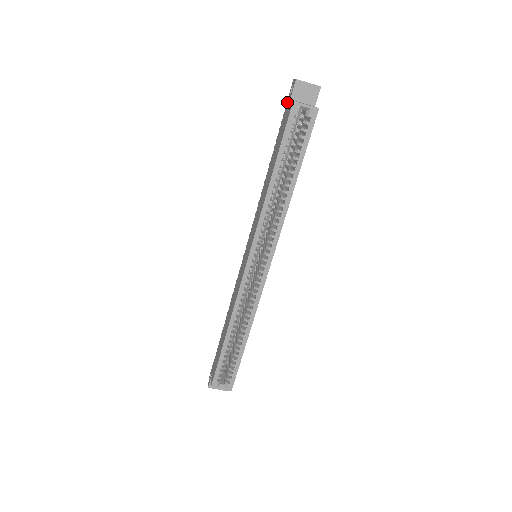
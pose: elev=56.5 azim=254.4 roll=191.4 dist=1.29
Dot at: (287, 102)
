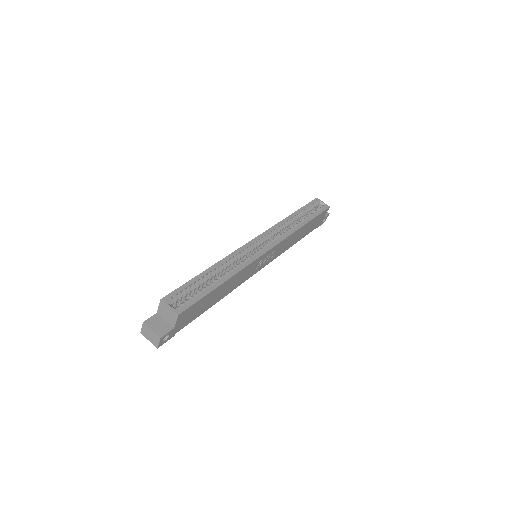
Dot at: occluded
